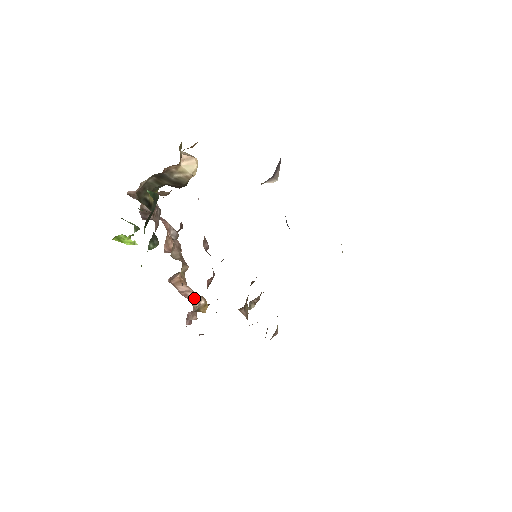
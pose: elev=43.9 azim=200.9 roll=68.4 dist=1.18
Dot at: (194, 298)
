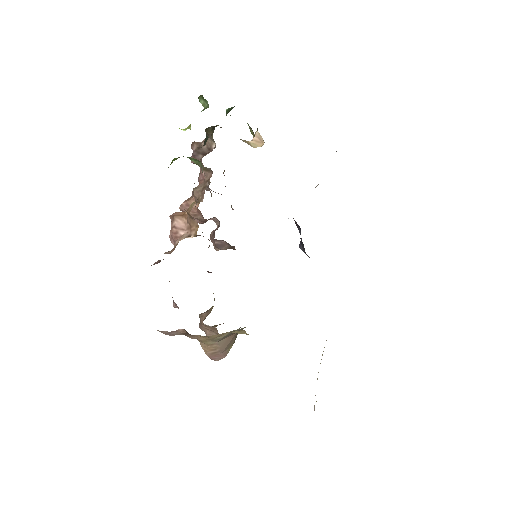
Dot at: (183, 235)
